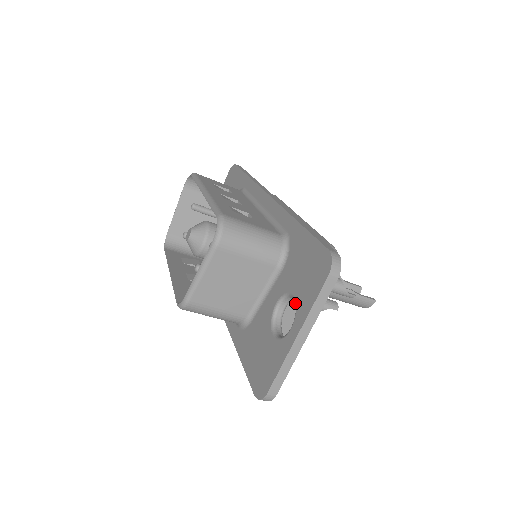
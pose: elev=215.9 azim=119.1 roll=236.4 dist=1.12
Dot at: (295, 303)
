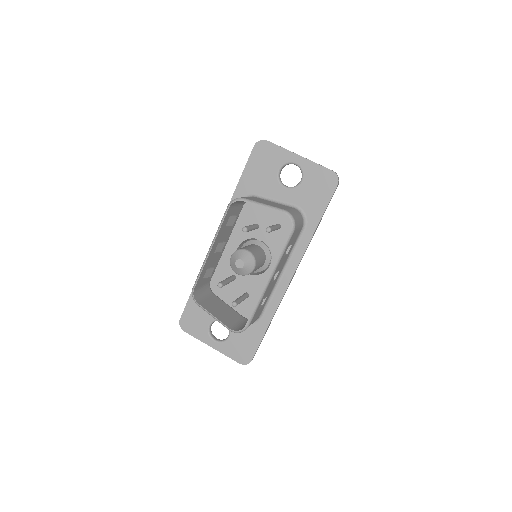
Dot at: (226, 341)
